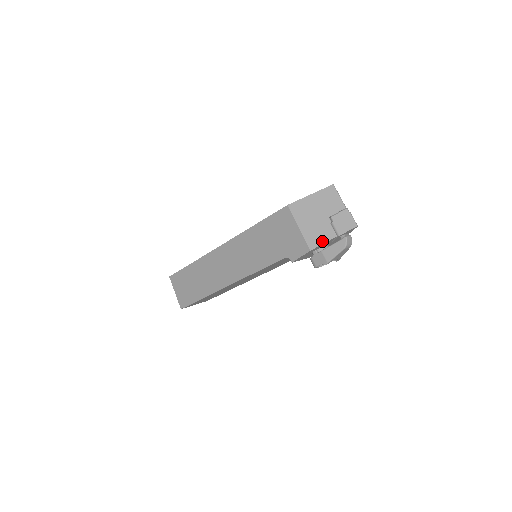
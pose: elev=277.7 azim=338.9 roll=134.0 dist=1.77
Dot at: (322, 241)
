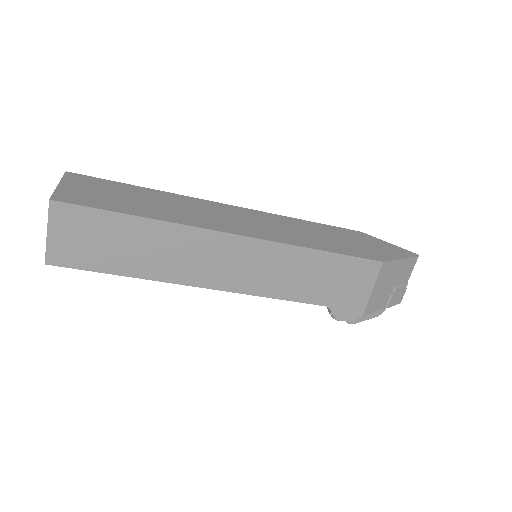
Dot at: (375, 310)
